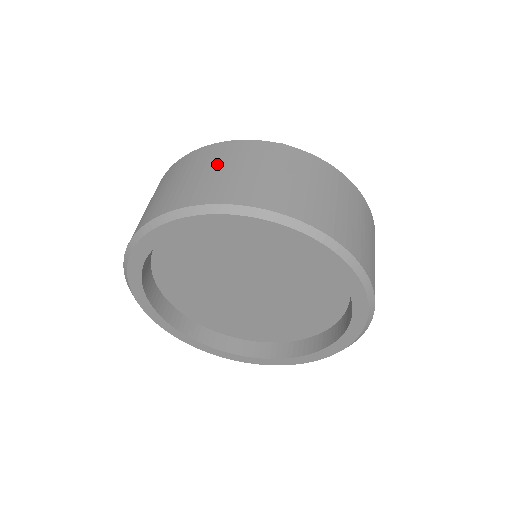
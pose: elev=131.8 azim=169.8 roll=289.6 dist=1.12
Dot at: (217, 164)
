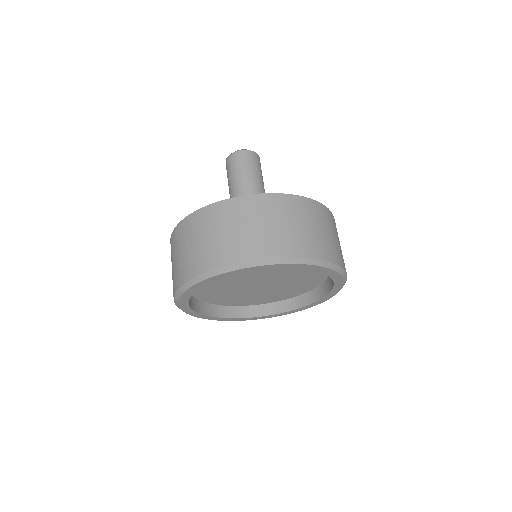
Dot at: (250, 220)
